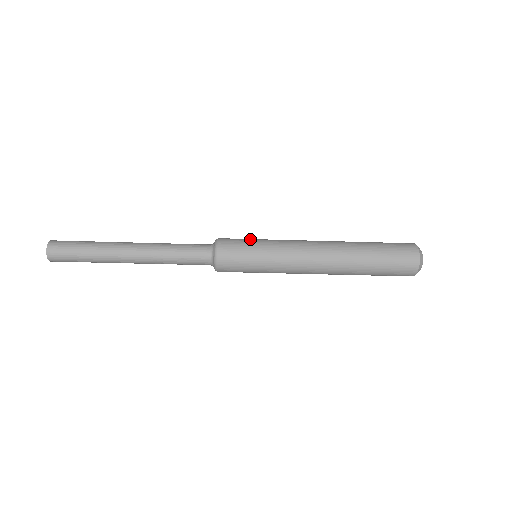
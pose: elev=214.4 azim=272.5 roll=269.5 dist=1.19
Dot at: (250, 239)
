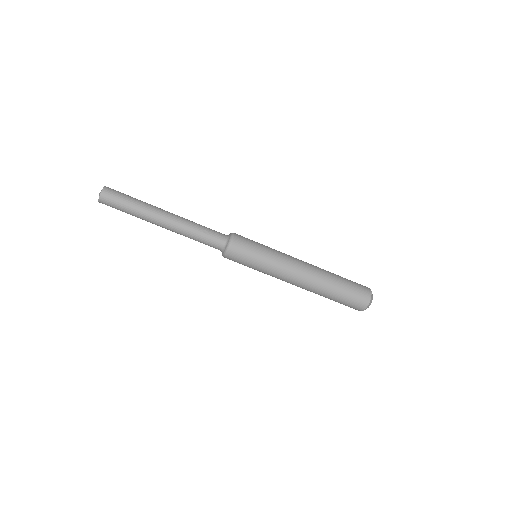
Dot at: occluded
